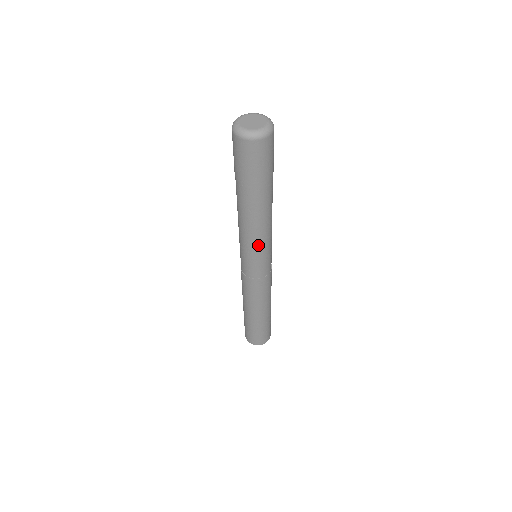
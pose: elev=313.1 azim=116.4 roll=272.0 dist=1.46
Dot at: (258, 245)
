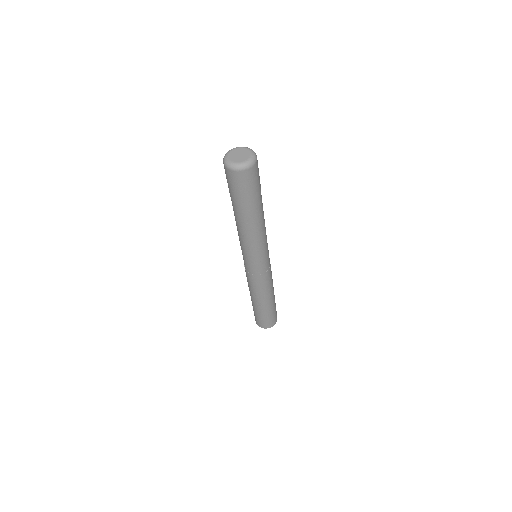
Dot at: (247, 248)
